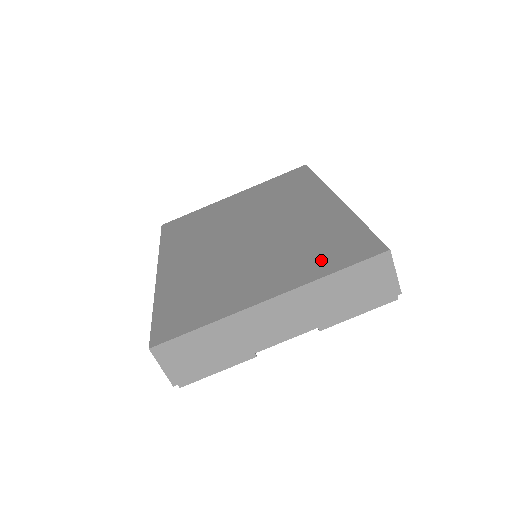
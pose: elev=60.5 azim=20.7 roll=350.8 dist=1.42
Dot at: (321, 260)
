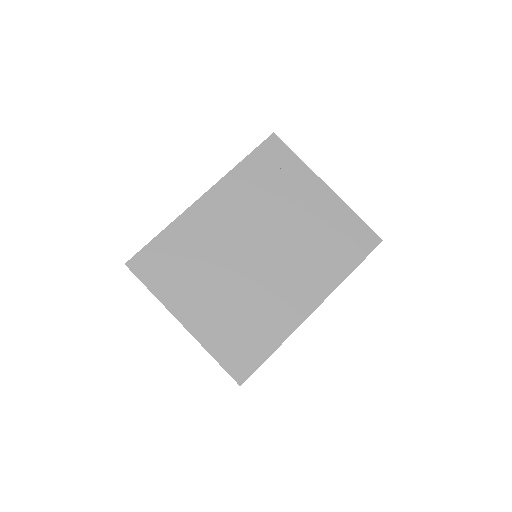
Dot at: (226, 341)
